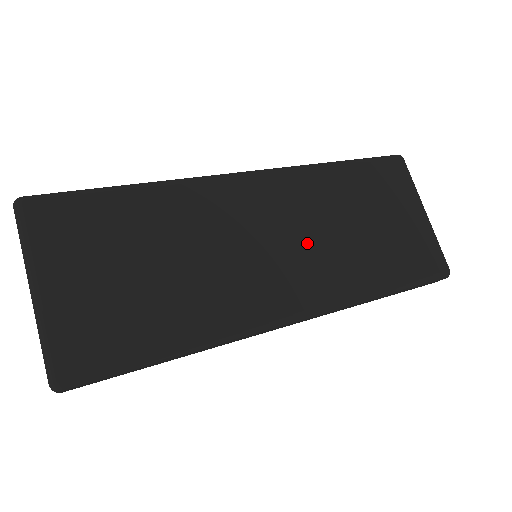
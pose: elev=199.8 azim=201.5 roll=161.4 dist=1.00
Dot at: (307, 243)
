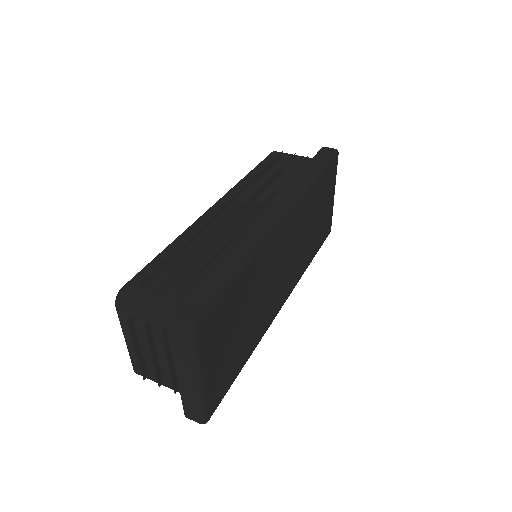
Dot at: (295, 254)
